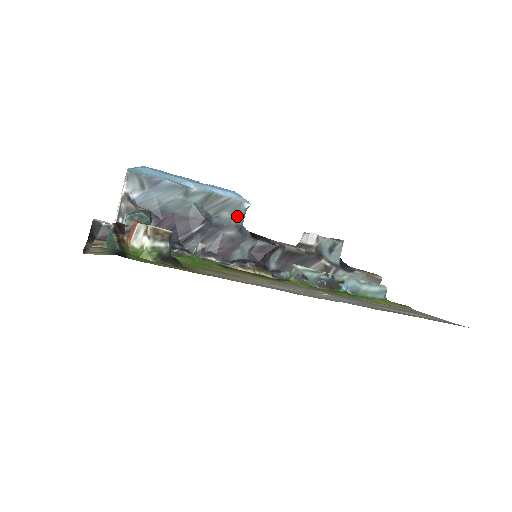
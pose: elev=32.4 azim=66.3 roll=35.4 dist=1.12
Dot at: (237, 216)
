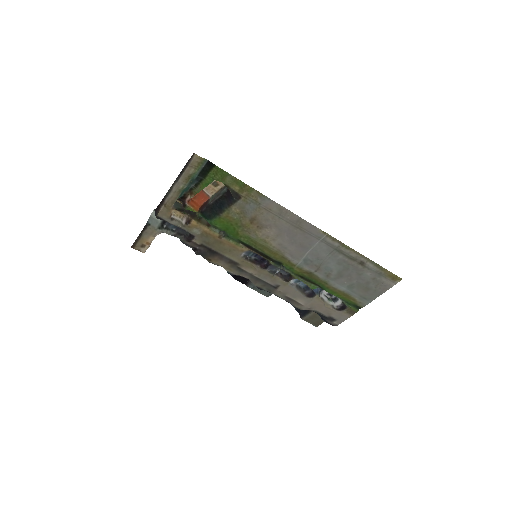
Dot at: occluded
